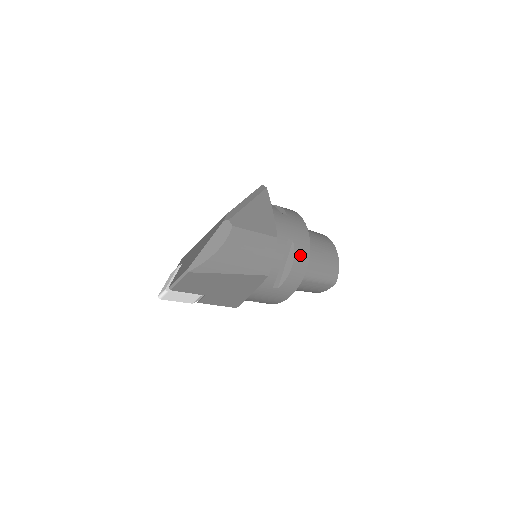
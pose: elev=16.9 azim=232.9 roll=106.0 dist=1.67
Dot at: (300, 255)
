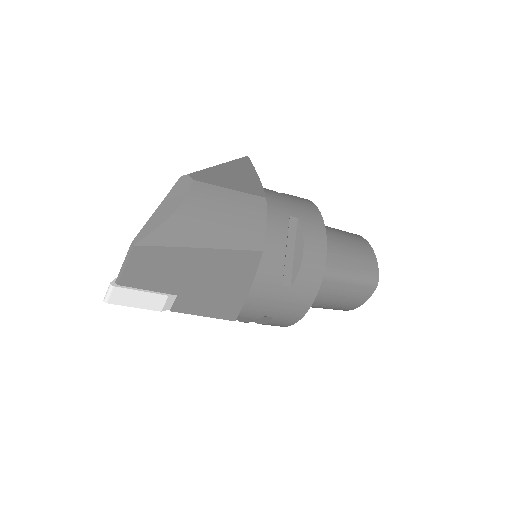
Dot at: (312, 236)
